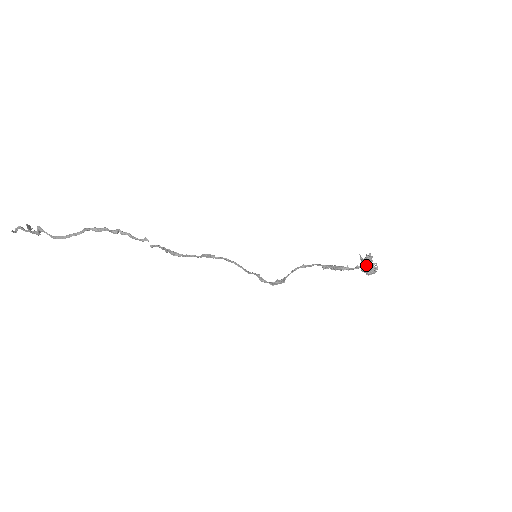
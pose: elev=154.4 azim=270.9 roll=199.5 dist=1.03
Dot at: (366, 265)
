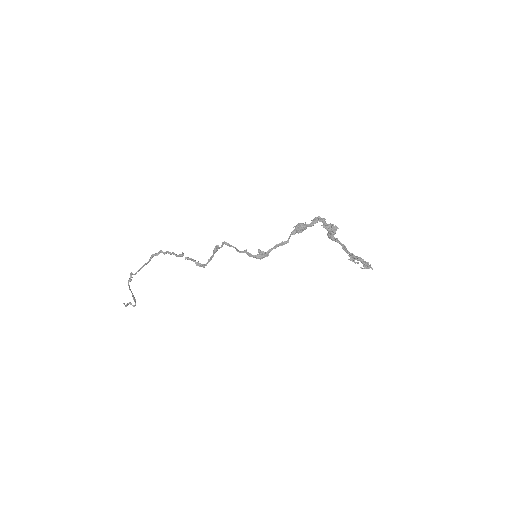
Dot at: (320, 219)
